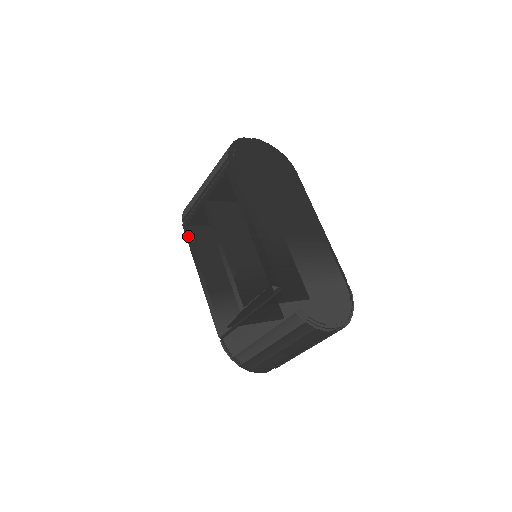
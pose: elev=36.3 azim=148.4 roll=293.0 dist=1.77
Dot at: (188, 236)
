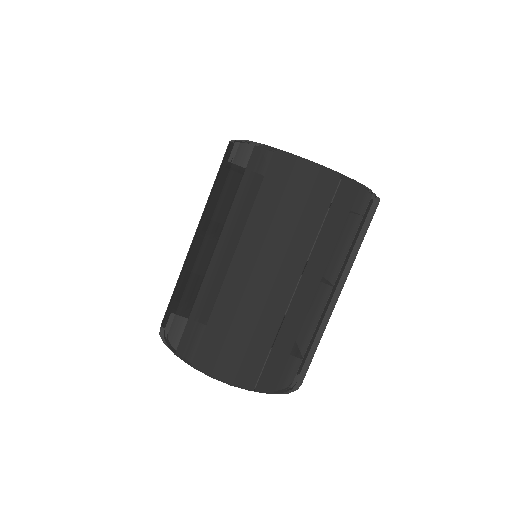
Dot at: occluded
